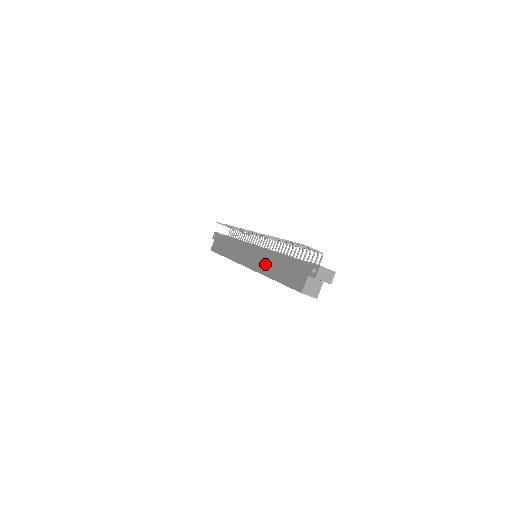
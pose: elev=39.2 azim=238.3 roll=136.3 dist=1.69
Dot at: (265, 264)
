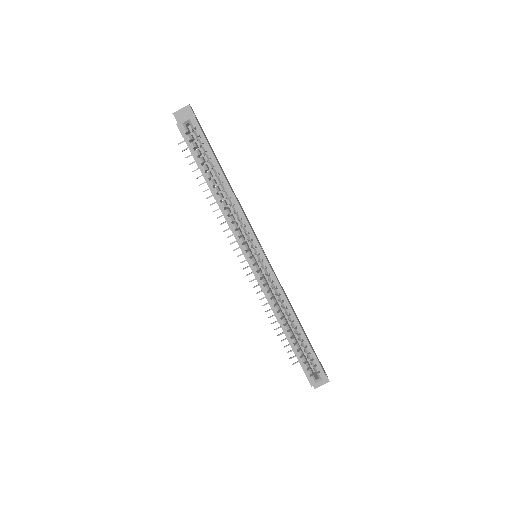
Dot at: occluded
